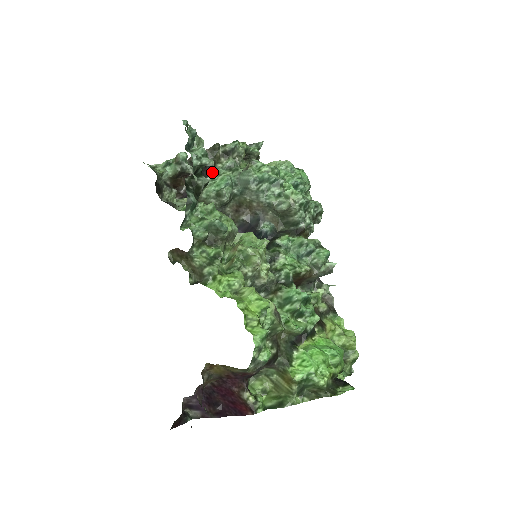
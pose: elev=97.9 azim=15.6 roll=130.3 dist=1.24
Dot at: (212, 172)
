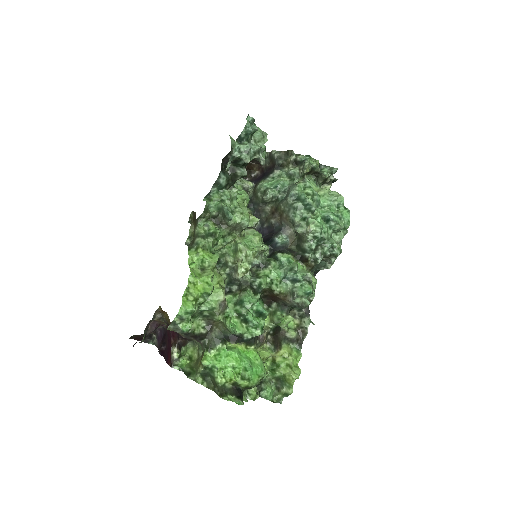
Dot at: (277, 172)
